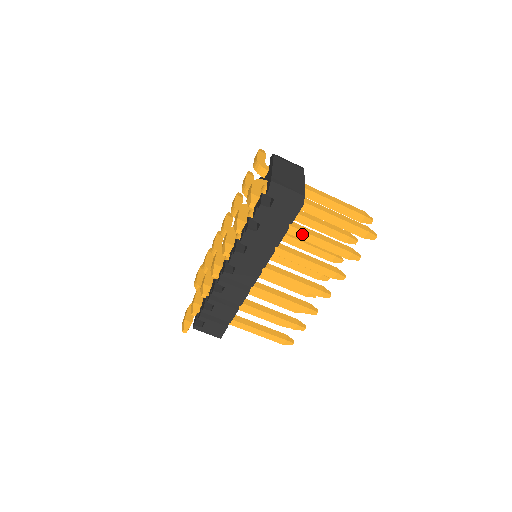
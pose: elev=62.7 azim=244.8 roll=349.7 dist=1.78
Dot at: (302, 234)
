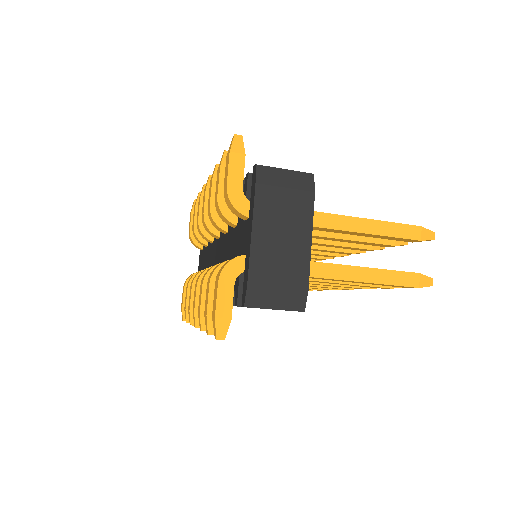
Dot at: (313, 281)
